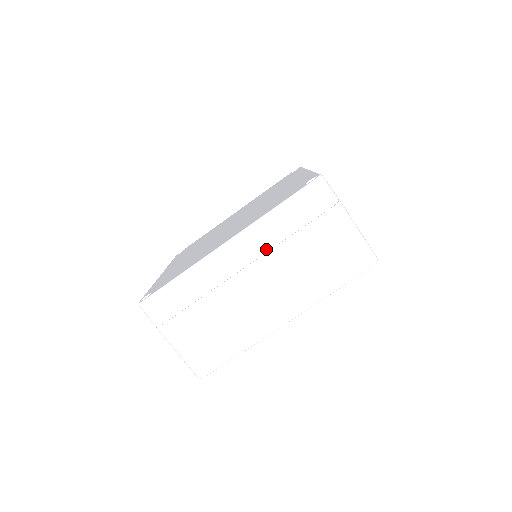
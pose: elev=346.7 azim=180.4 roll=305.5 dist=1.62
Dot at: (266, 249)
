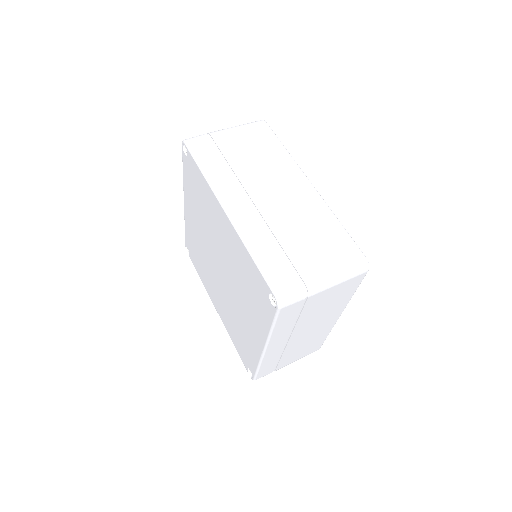
Dot at: (290, 331)
